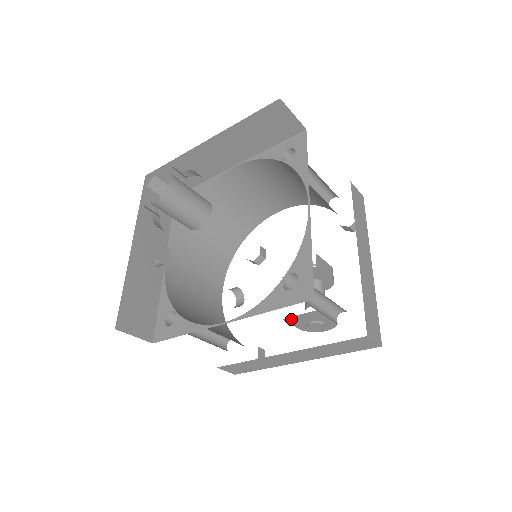
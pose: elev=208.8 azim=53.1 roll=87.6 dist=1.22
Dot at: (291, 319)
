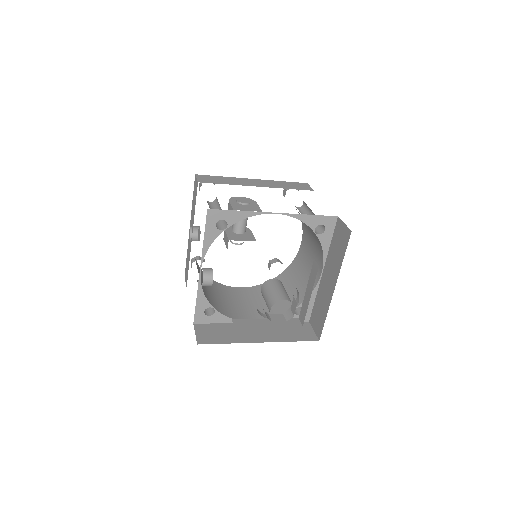
Dot at: occluded
